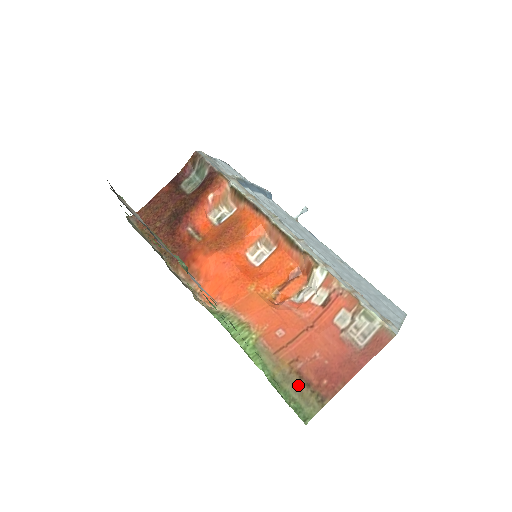
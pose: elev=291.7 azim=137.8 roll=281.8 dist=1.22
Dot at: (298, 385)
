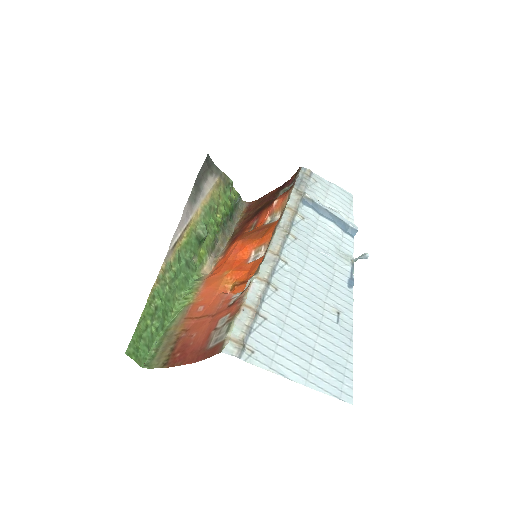
Dot at: (169, 345)
